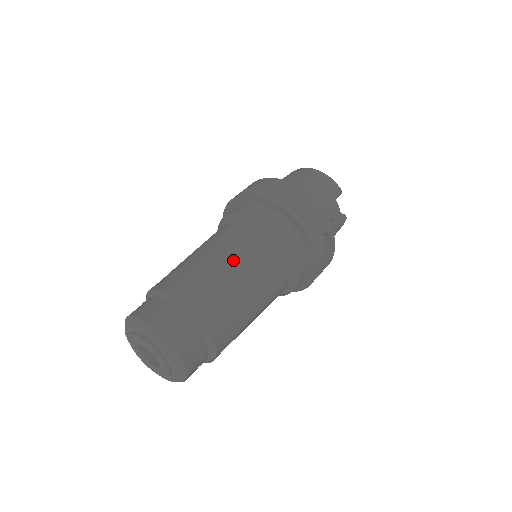
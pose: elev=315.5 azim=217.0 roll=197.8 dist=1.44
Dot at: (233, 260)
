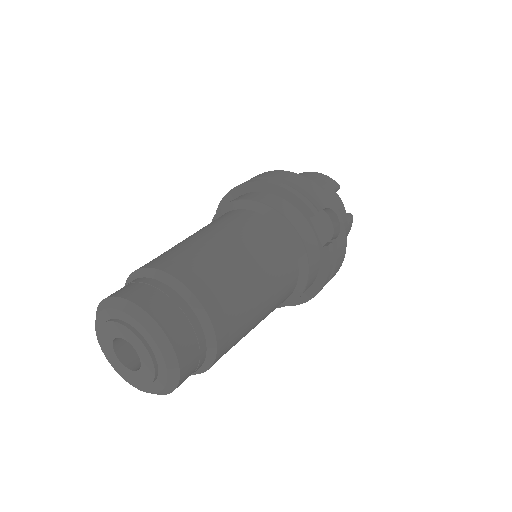
Dot at: (223, 233)
